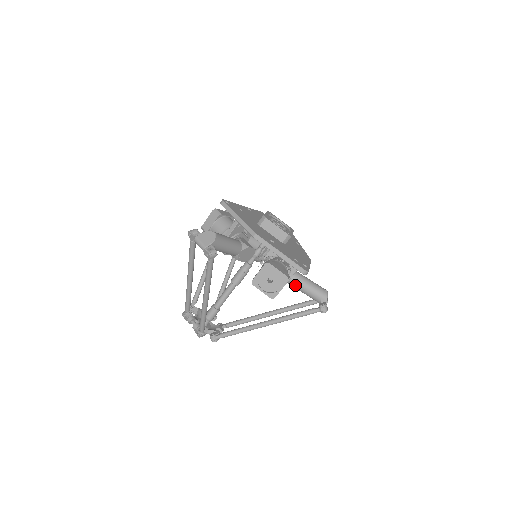
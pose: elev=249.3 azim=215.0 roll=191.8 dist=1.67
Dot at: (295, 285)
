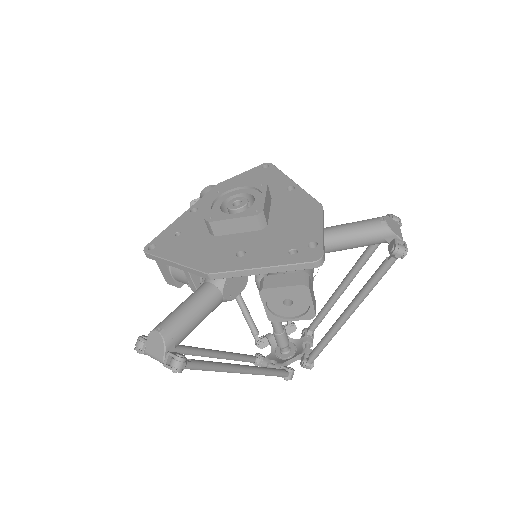
Dot at: (334, 251)
